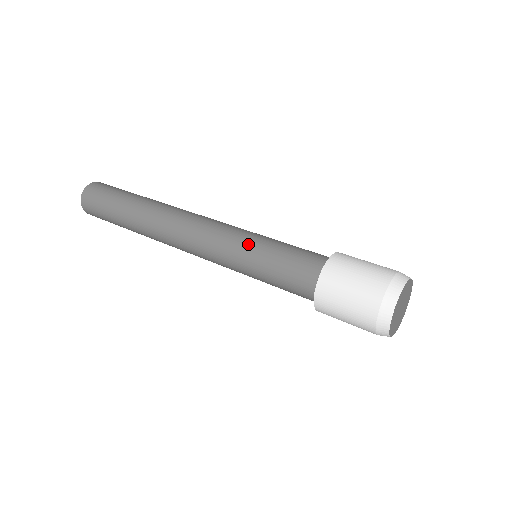
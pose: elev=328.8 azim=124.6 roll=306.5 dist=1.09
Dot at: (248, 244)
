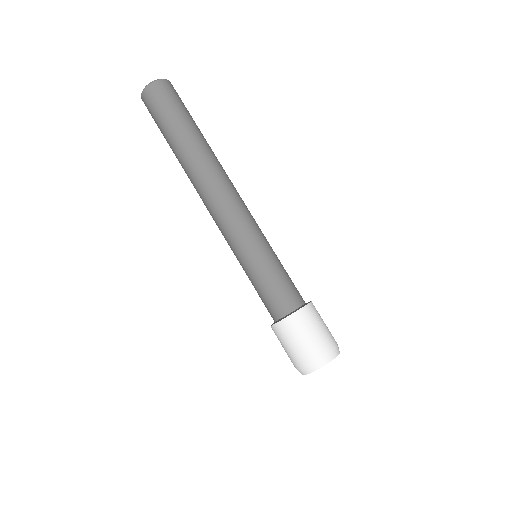
Dot at: (260, 250)
